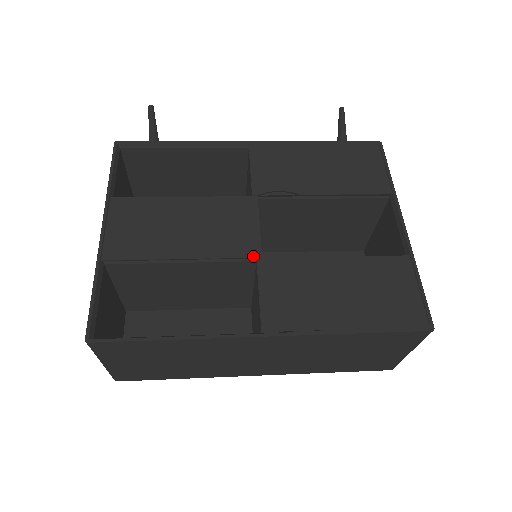
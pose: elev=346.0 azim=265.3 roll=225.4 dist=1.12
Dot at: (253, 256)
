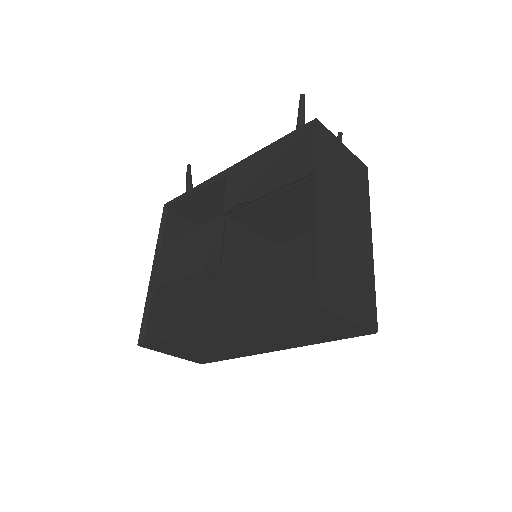
Dot at: (214, 266)
